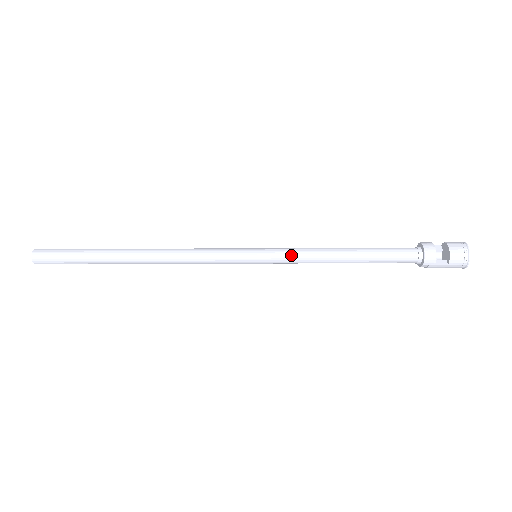
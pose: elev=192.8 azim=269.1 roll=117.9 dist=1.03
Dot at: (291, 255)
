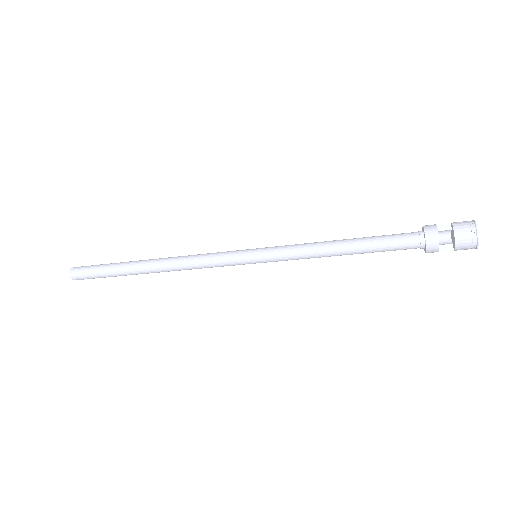
Dot at: (288, 257)
